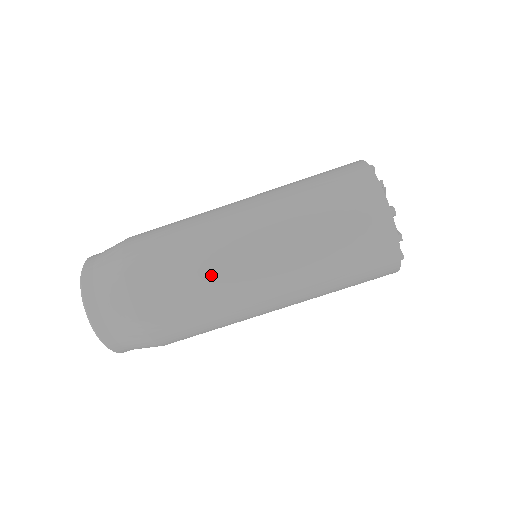
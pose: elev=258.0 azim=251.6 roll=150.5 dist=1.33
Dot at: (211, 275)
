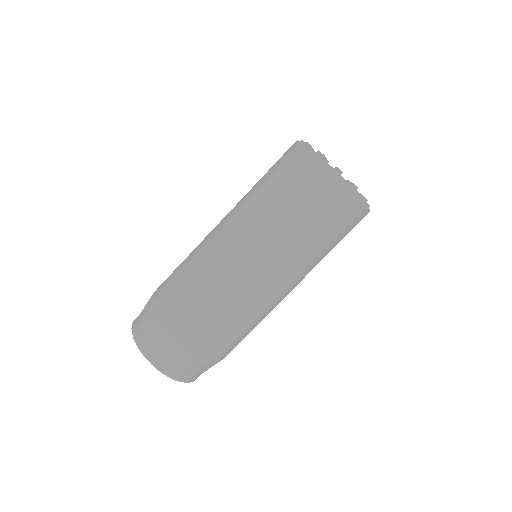
Dot at: (228, 290)
